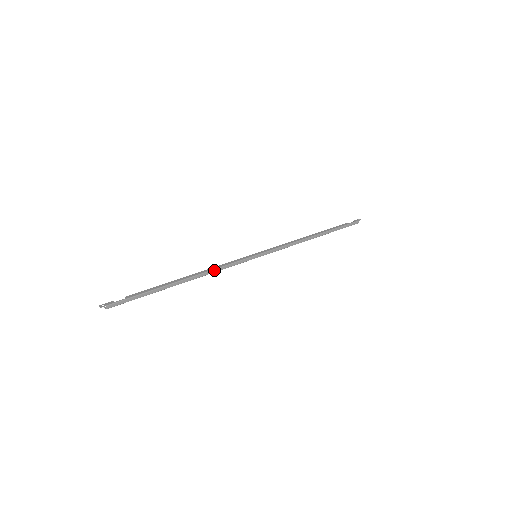
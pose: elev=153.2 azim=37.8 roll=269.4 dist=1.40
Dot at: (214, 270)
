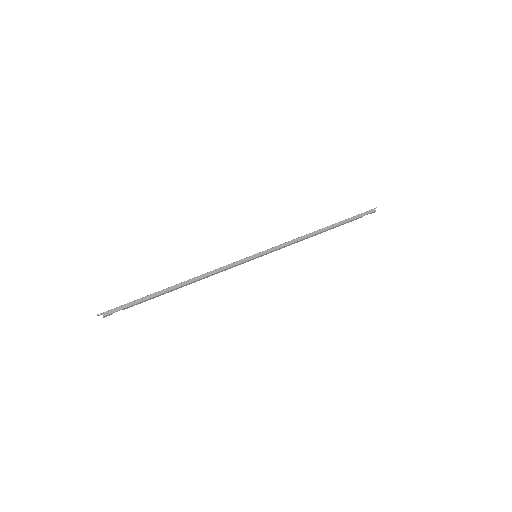
Dot at: (210, 272)
